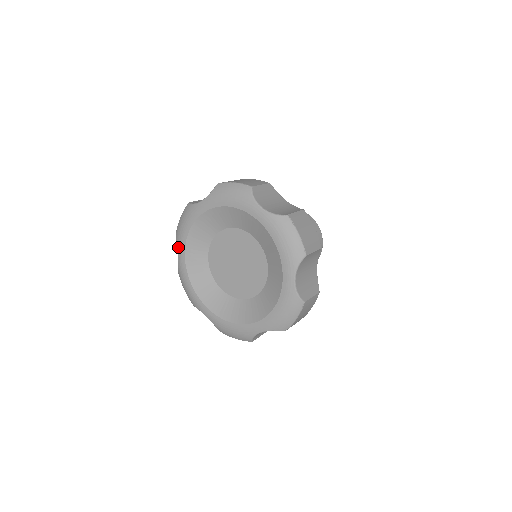
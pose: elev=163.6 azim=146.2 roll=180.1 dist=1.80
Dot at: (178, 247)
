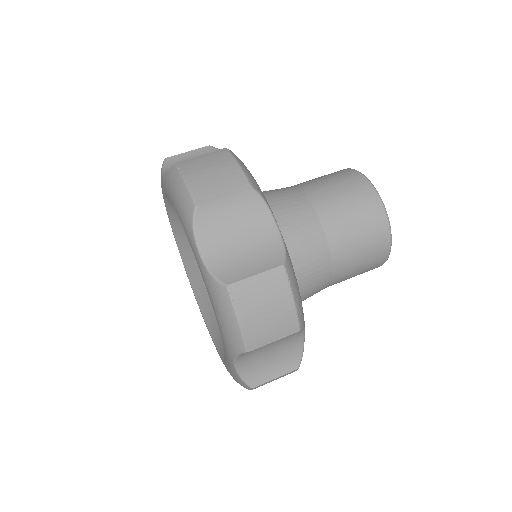
Dot at: occluded
